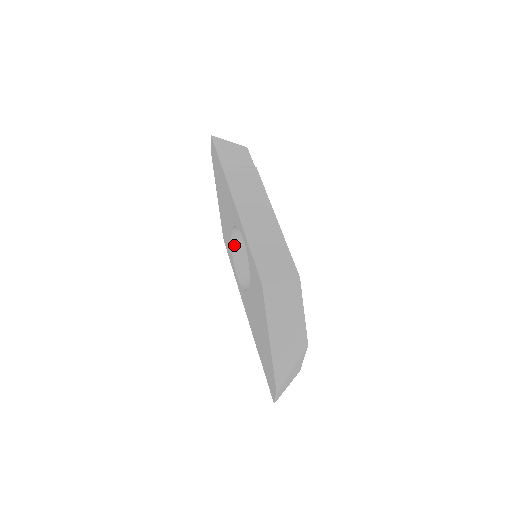
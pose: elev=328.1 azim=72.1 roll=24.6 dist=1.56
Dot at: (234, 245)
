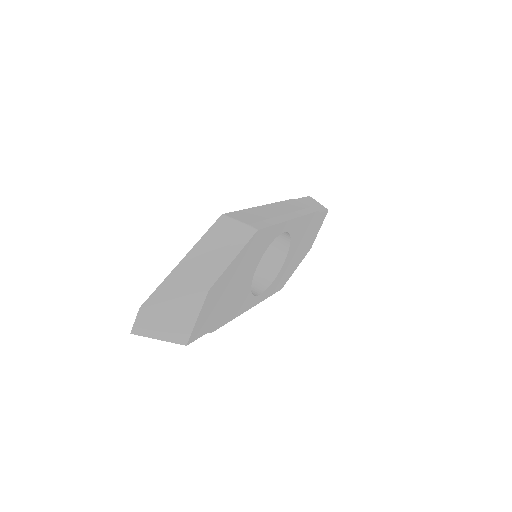
Dot at: occluded
